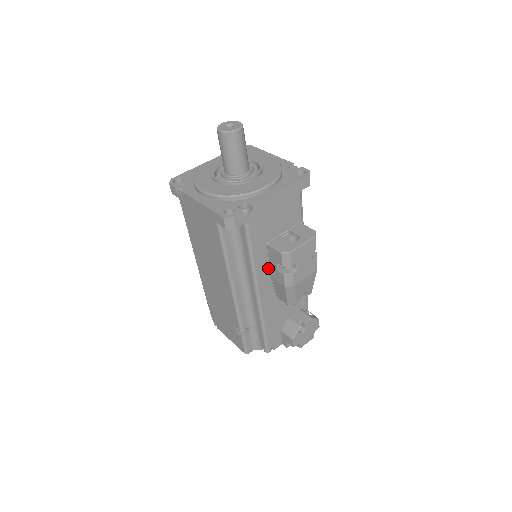
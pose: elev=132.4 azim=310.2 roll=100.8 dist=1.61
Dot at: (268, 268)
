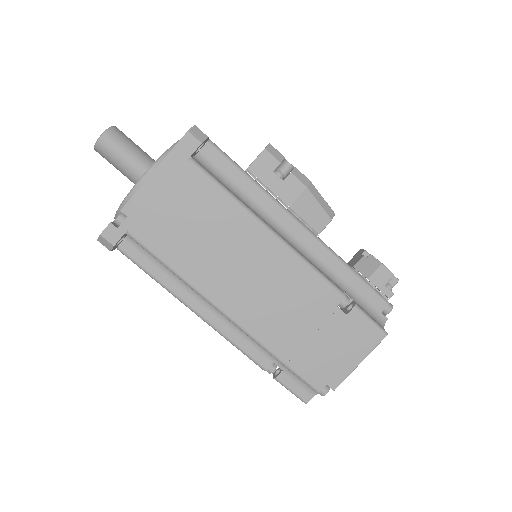
Dot at: occluded
